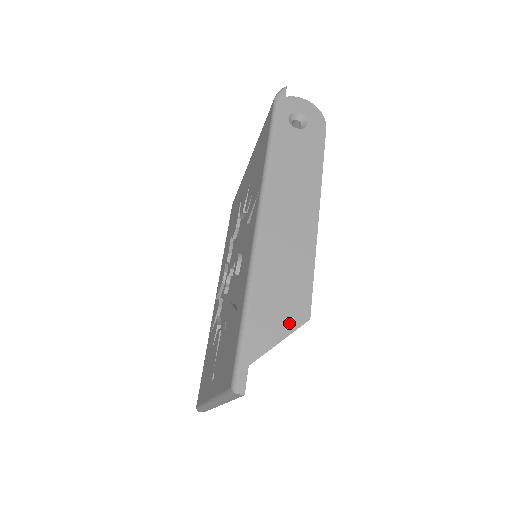
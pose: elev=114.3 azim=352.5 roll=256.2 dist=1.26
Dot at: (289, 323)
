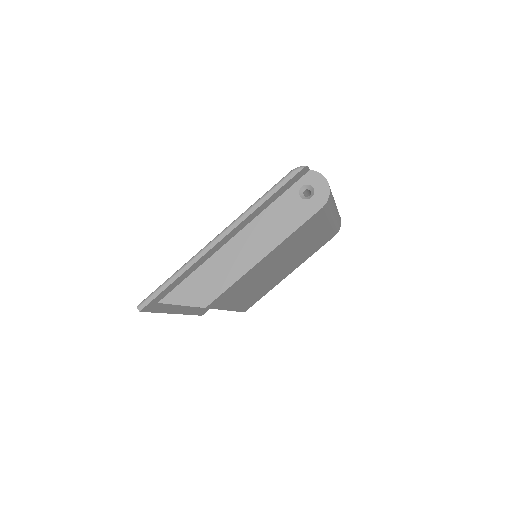
Dot at: (194, 301)
